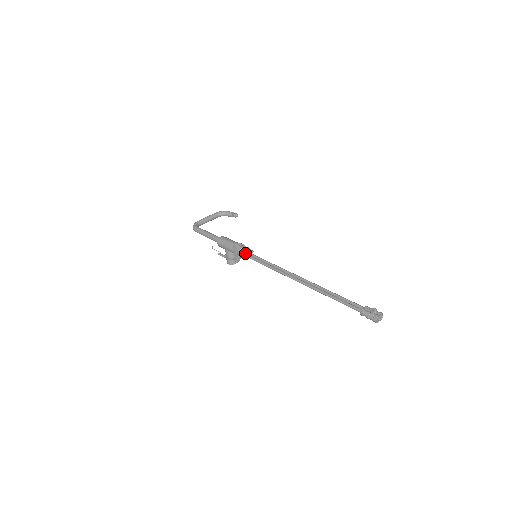
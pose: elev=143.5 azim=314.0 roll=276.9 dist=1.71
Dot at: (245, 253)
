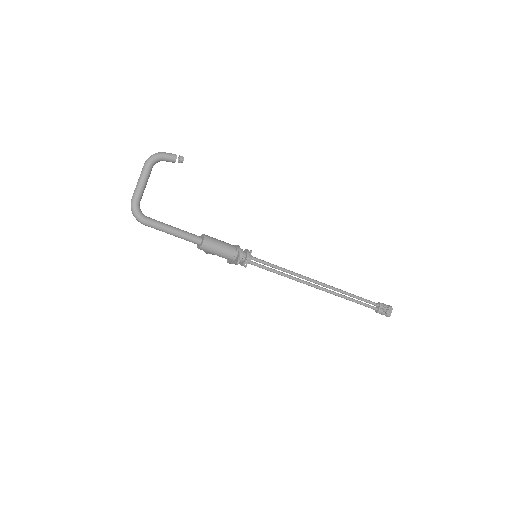
Dot at: (248, 263)
